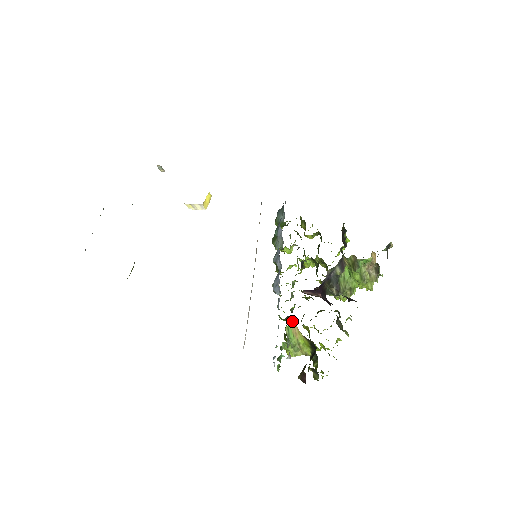
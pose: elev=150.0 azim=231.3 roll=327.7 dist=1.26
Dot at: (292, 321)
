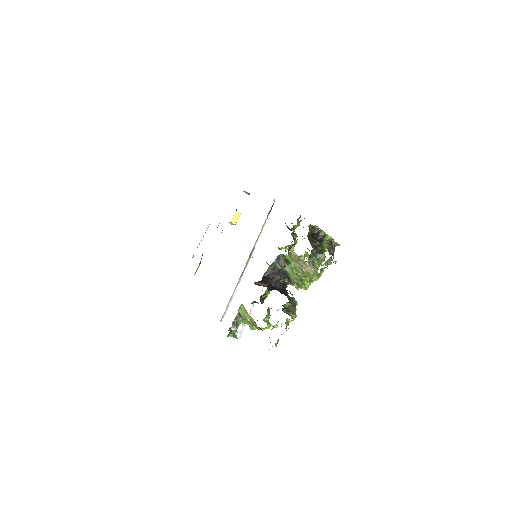
Dot at: (242, 304)
